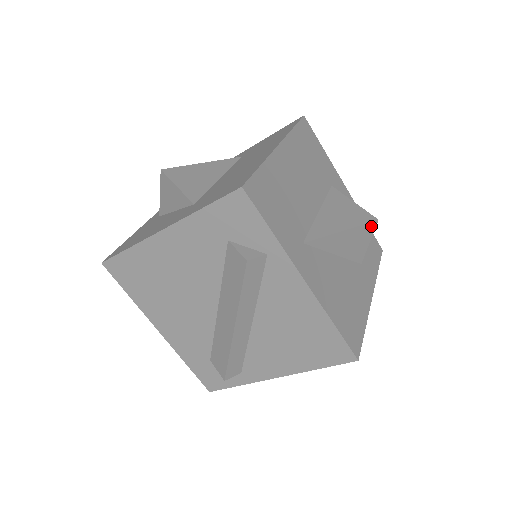
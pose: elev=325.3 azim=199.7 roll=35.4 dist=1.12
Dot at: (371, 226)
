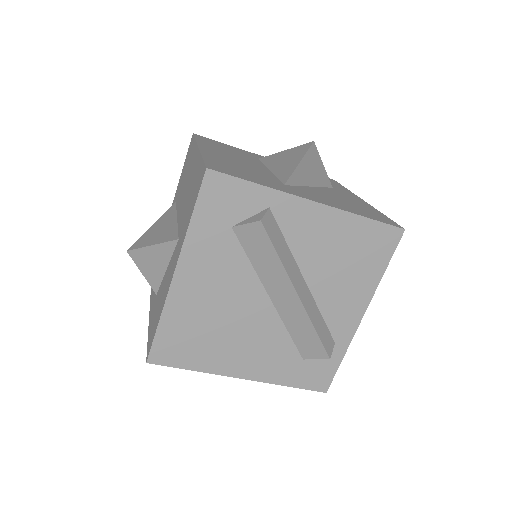
Dot at: (313, 149)
